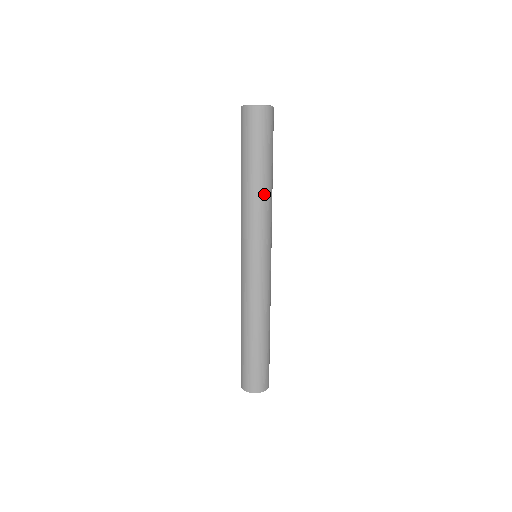
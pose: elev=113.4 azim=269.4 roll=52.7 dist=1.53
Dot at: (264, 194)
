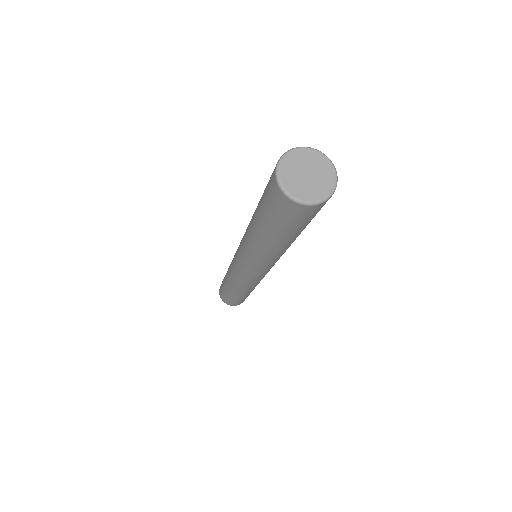
Dot at: (261, 248)
